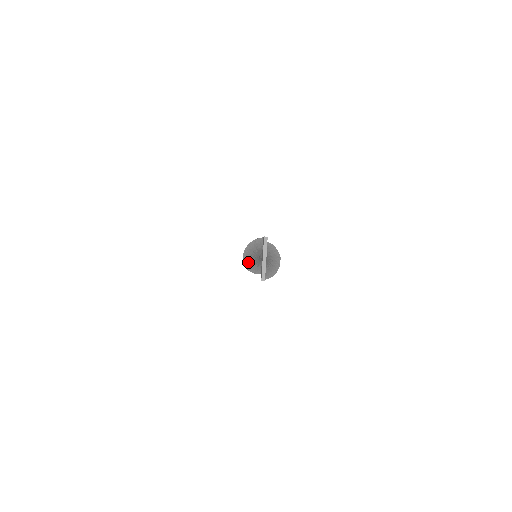
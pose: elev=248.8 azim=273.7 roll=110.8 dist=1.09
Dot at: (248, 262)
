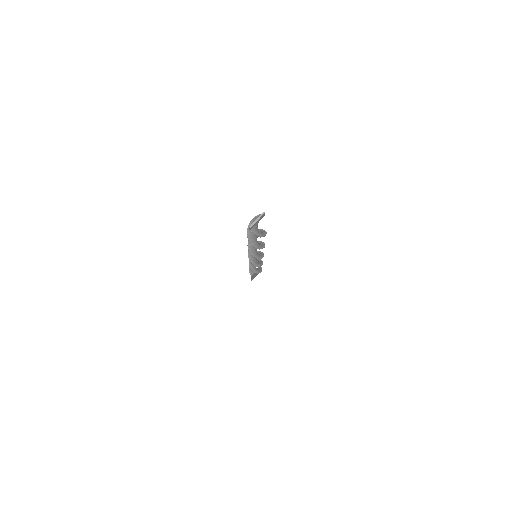
Dot at: occluded
